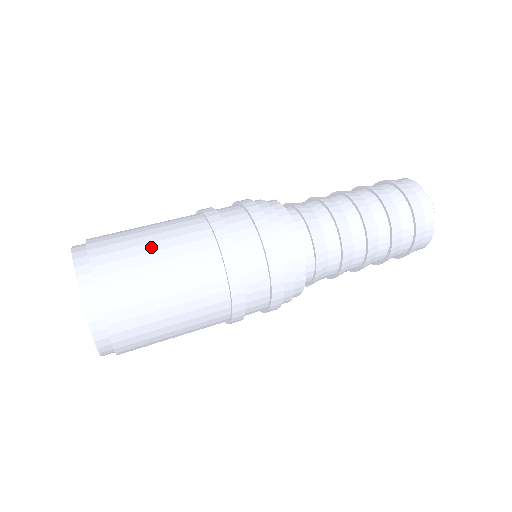
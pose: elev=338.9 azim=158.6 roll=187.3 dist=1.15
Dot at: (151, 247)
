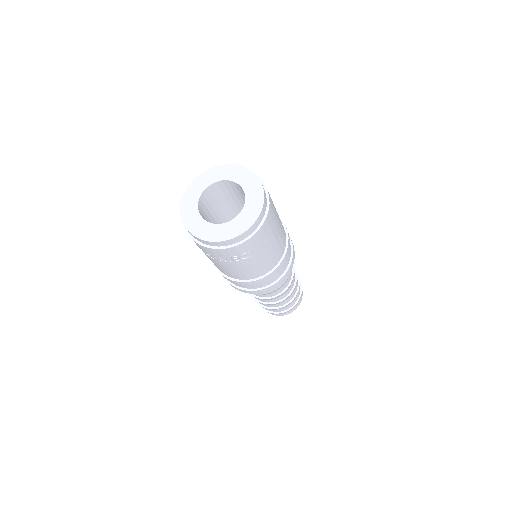
Dot at: occluded
